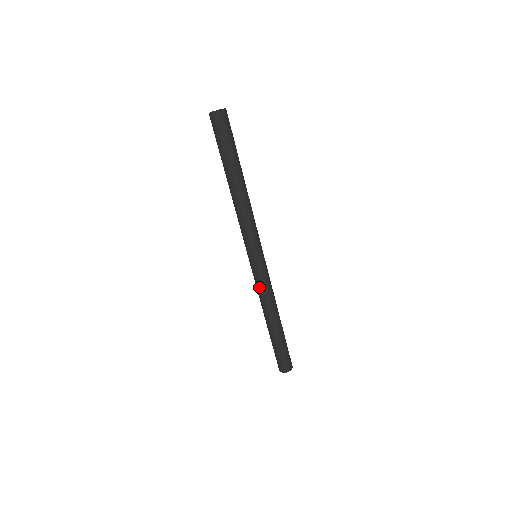
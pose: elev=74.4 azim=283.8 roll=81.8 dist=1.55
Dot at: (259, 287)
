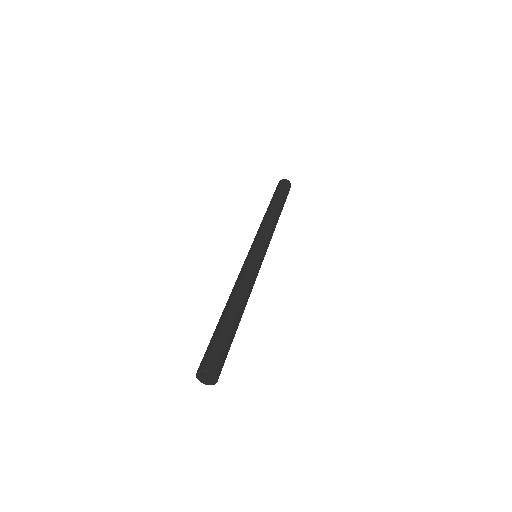
Dot at: (244, 270)
